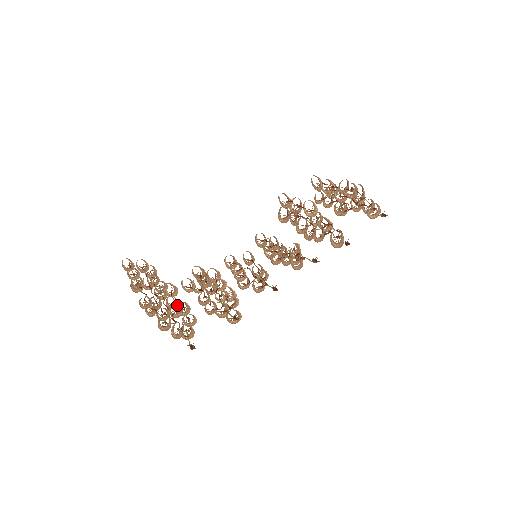
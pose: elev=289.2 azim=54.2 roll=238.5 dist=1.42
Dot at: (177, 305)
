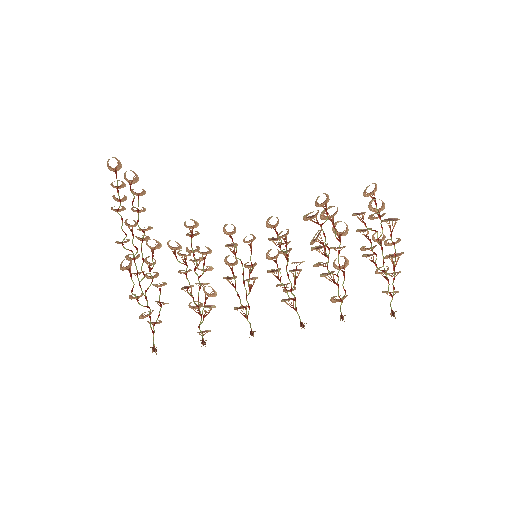
Dot at: (154, 284)
